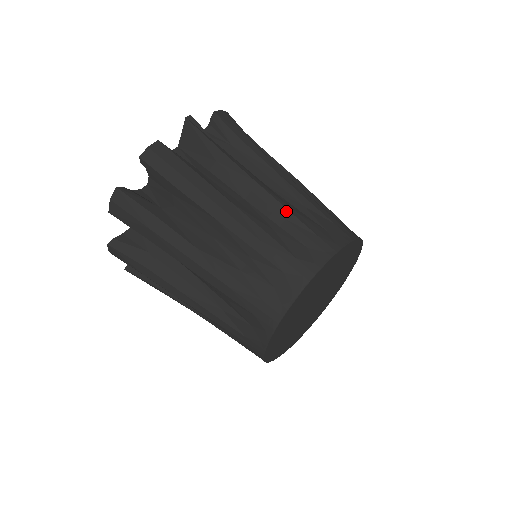
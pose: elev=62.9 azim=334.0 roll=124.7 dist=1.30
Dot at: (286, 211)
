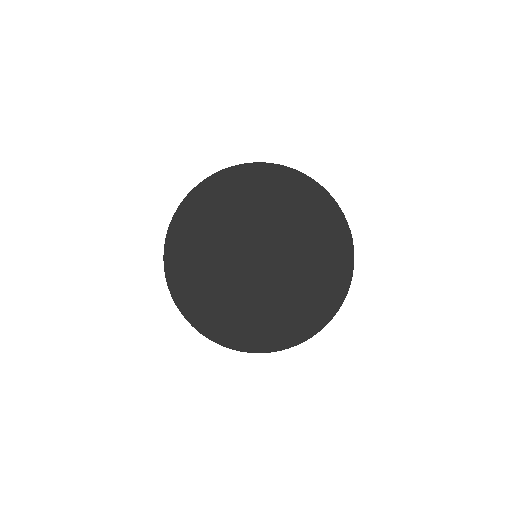
Dot at: occluded
